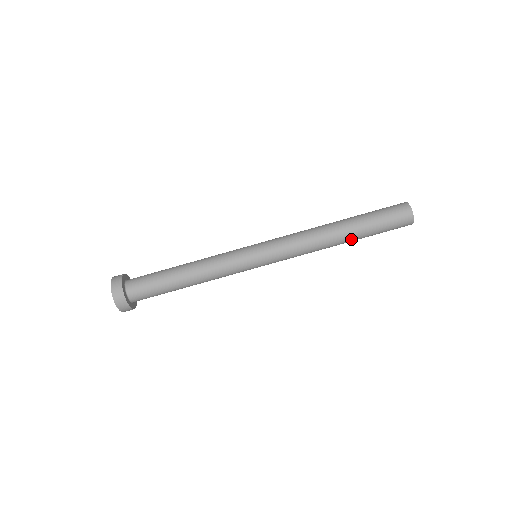
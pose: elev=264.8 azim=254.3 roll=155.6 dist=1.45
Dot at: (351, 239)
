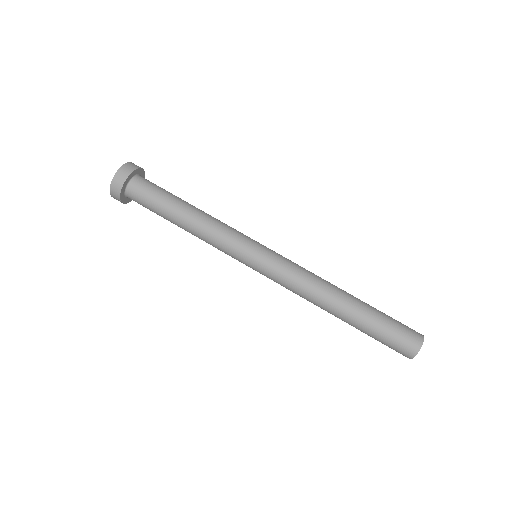
Dot at: (344, 321)
